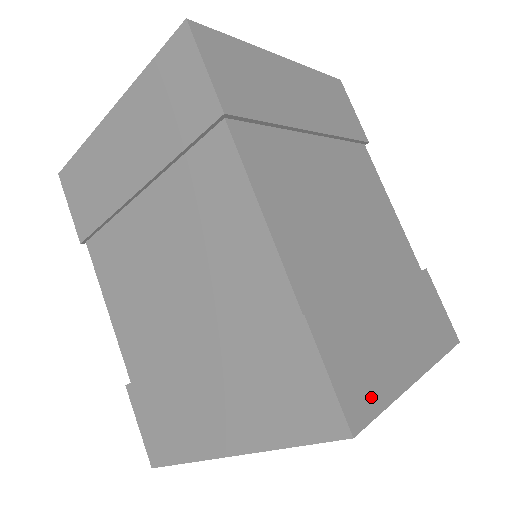
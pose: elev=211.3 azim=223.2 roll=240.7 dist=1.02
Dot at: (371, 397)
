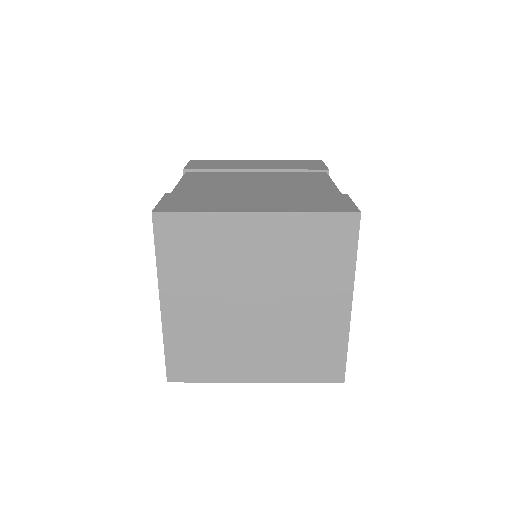
Dot at: occluded
